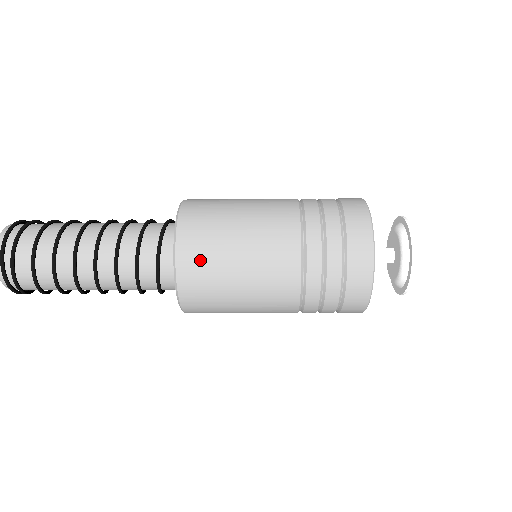
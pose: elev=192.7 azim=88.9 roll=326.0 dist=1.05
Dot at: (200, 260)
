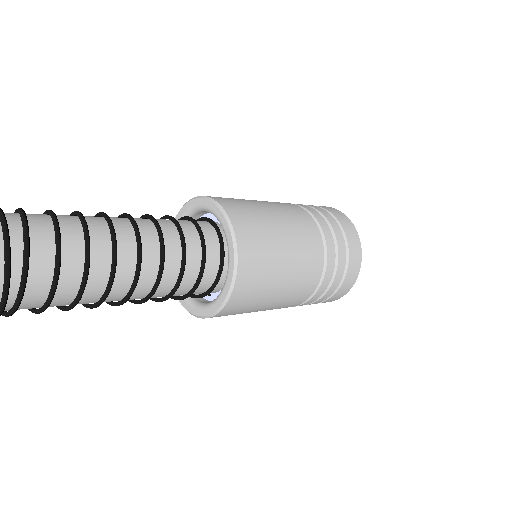
Dot at: (256, 273)
